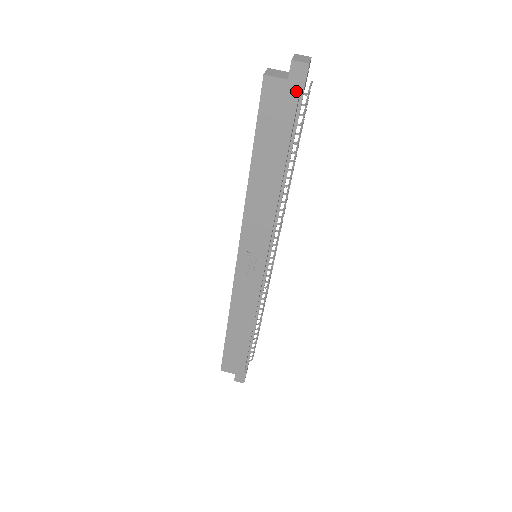
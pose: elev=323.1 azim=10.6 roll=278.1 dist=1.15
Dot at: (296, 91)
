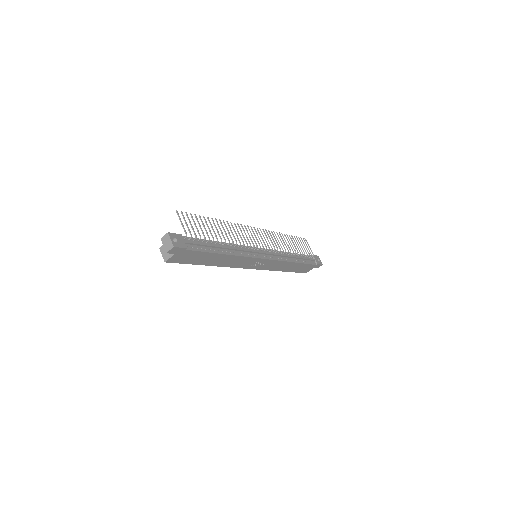
Dot at: (183, 251)
